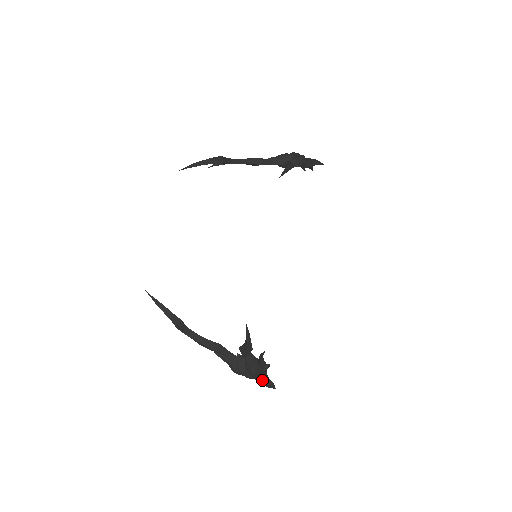
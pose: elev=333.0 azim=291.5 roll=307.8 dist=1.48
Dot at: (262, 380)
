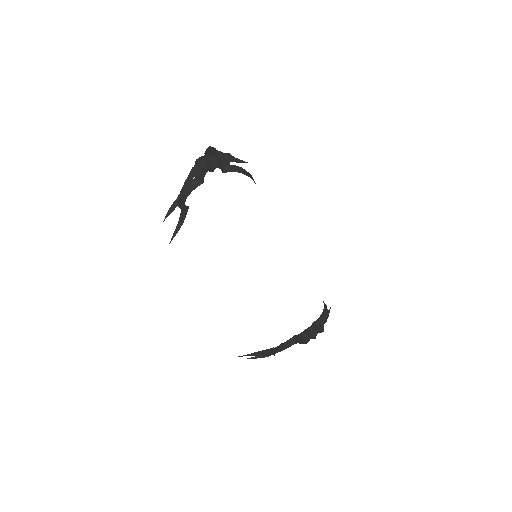
Dot at: occluded
